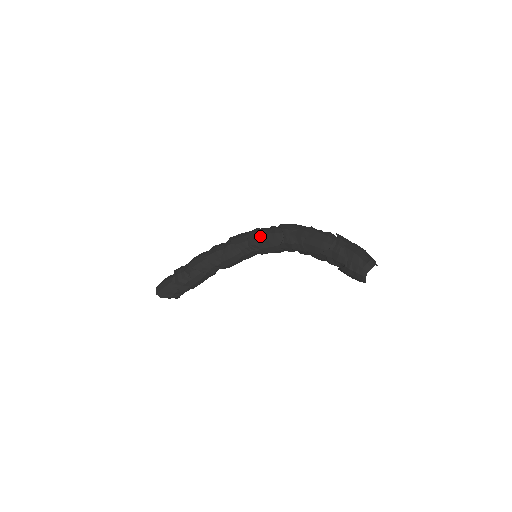
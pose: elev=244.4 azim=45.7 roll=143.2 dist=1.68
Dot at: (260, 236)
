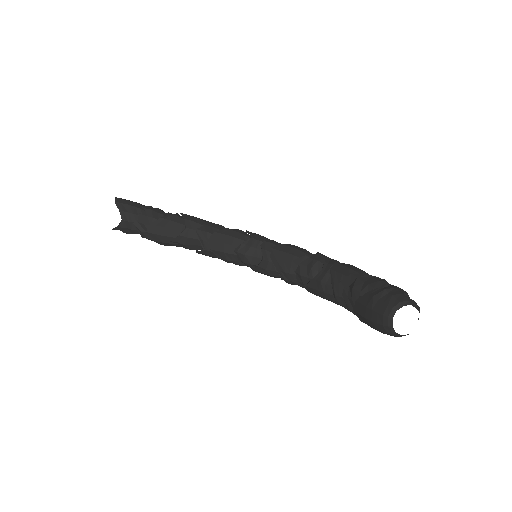
Dot at: occluded
